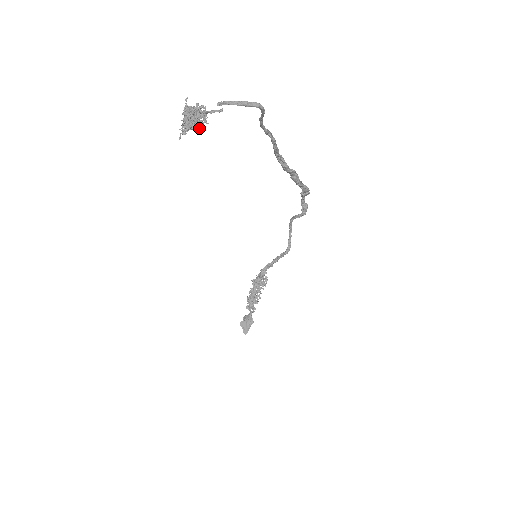
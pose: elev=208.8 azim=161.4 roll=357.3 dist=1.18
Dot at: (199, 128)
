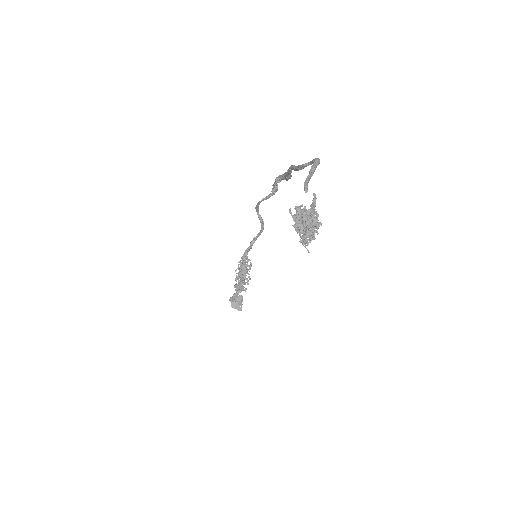
Dot at: occluded
